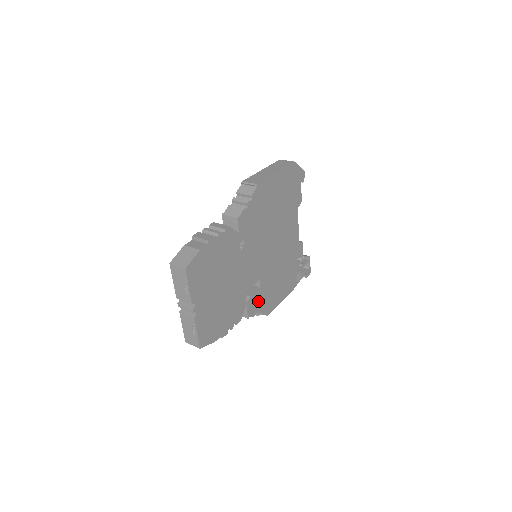
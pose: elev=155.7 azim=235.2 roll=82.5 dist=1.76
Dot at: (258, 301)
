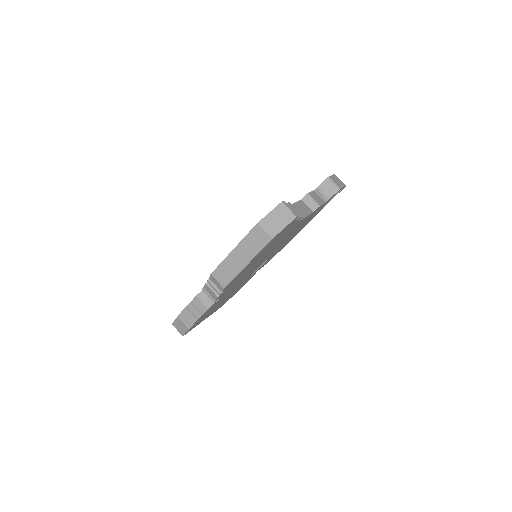
Dot at: (270, 258)
